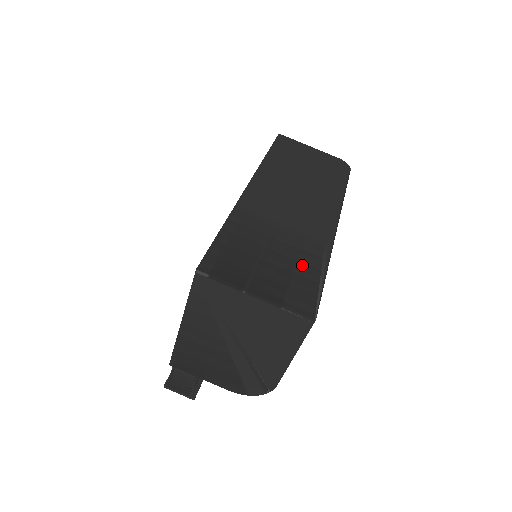
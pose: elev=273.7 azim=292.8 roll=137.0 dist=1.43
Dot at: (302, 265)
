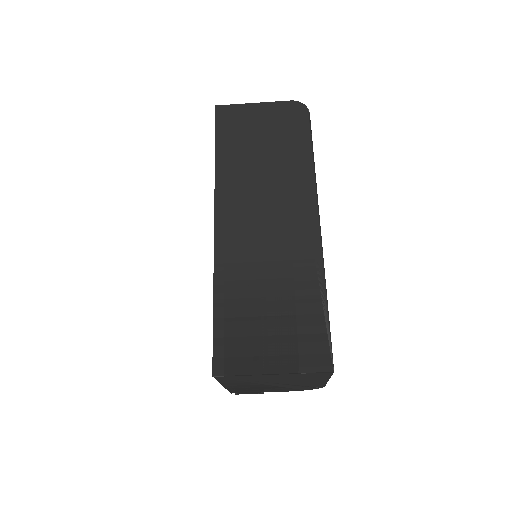
Dot at: (302, 307)
